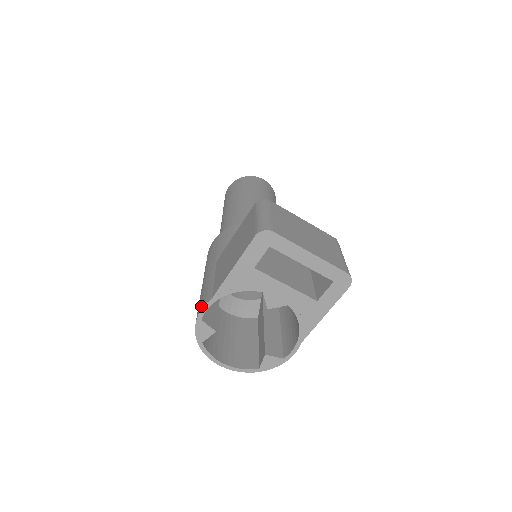
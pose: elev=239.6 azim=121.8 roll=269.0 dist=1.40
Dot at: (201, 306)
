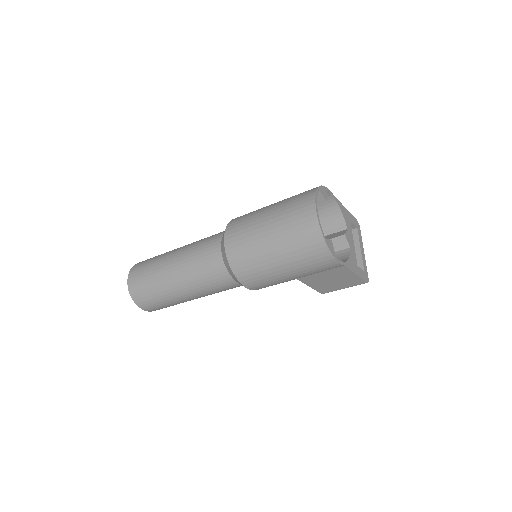
Dot at: occluded
